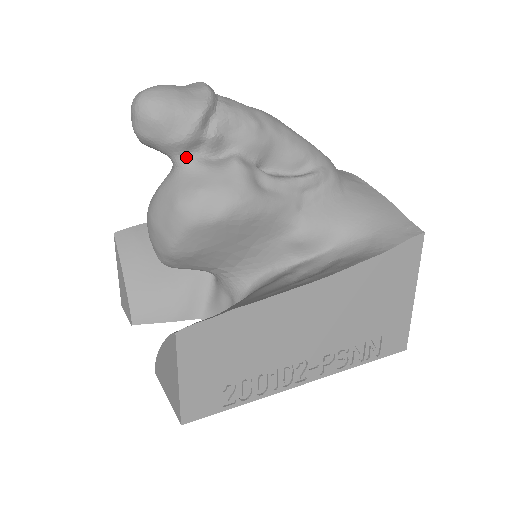
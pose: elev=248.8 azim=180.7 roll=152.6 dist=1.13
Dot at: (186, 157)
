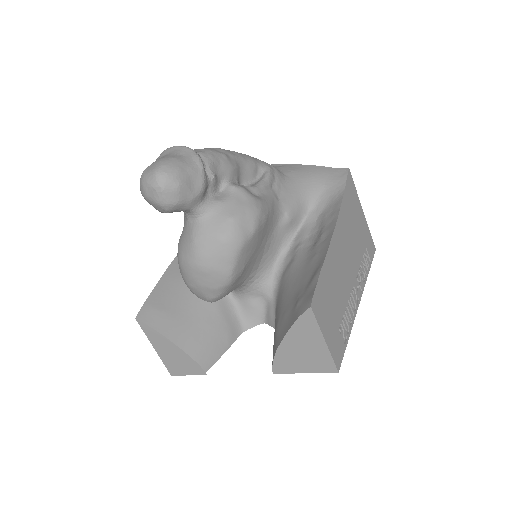
Dot at: (204, 203)
